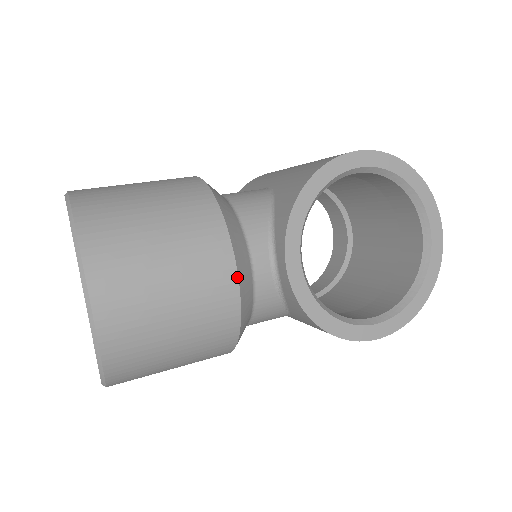
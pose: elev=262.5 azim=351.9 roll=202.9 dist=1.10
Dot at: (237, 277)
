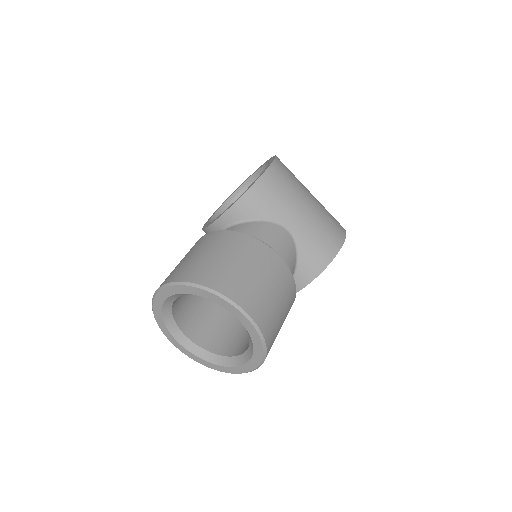
Dot at: occluded
